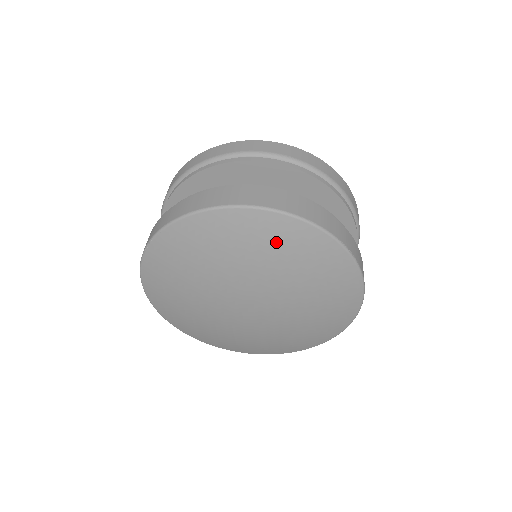
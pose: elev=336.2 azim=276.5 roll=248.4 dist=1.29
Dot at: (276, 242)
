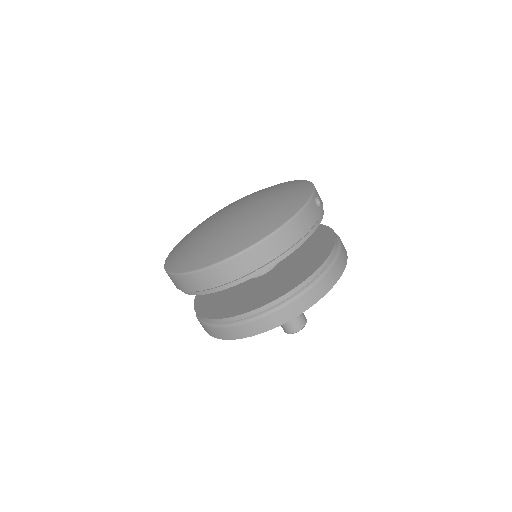
Dot at: occluded
